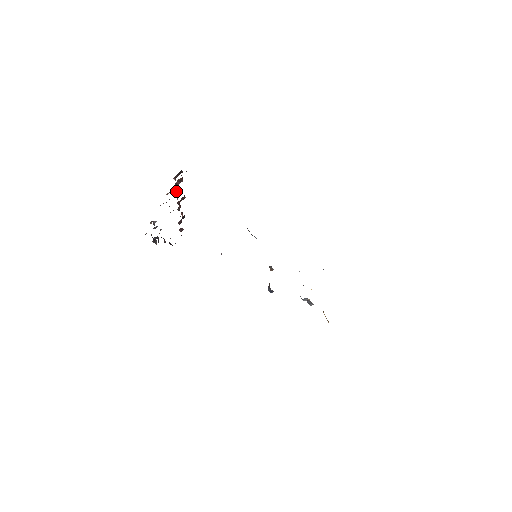
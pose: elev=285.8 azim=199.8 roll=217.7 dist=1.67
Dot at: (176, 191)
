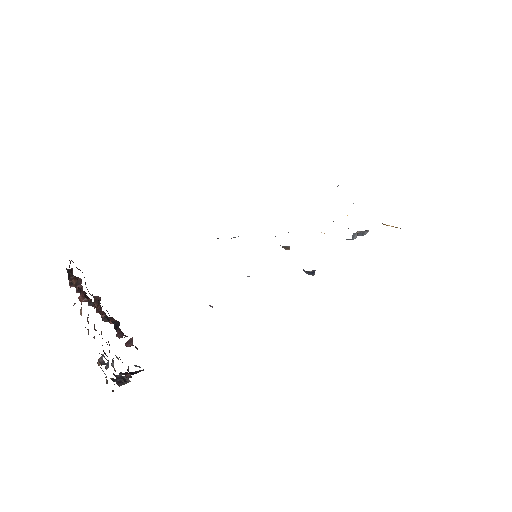
Dot at: (85, 299)
